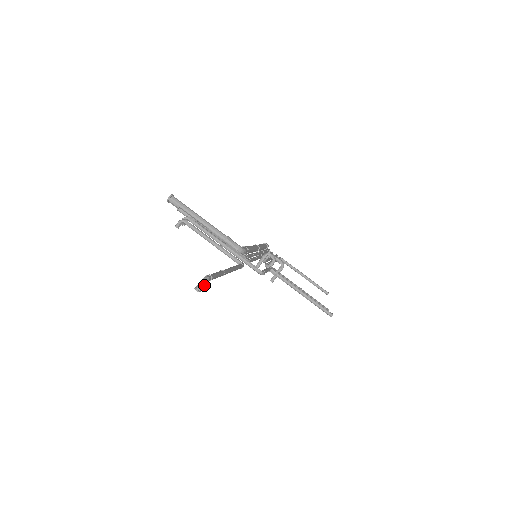
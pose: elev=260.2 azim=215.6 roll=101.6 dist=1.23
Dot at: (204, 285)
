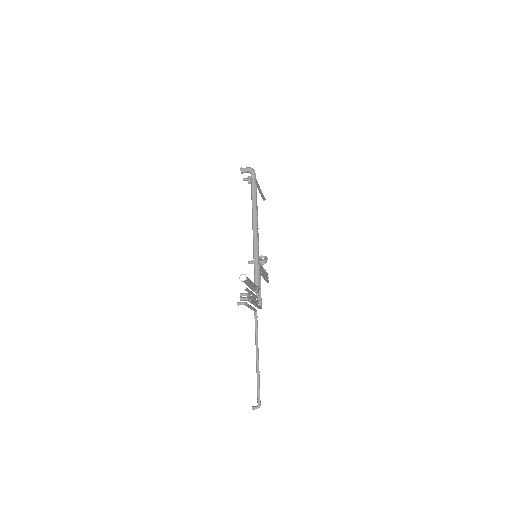
Dot at: (257, 408)
